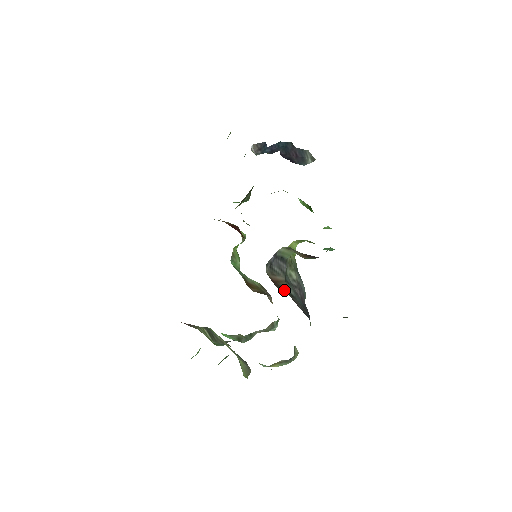
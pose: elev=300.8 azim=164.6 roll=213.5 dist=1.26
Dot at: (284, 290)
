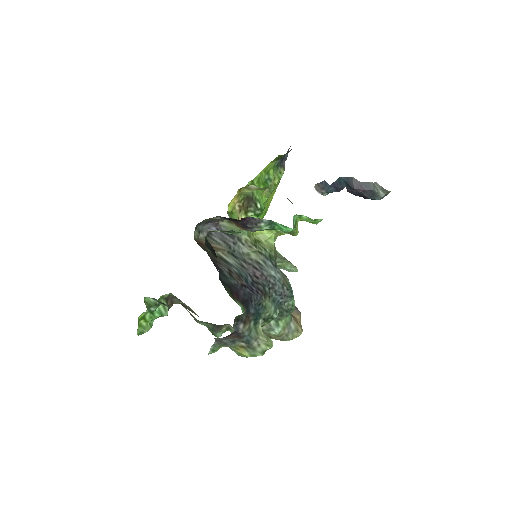
Dot at: (211, 252)
